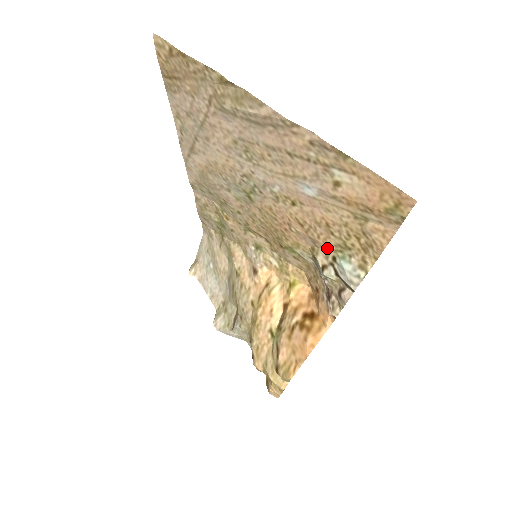
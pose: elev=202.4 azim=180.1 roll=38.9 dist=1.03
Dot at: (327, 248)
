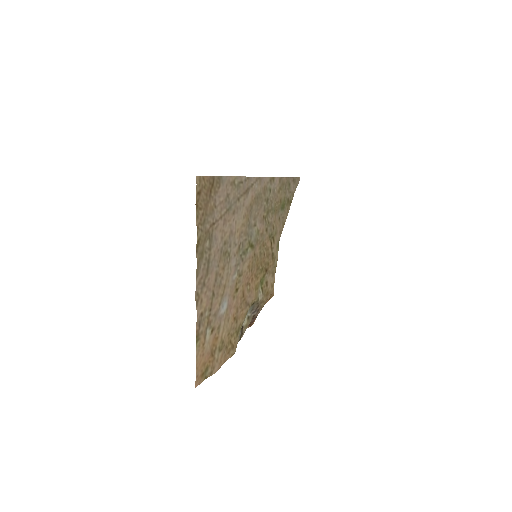
Dot at: (245, 316)
